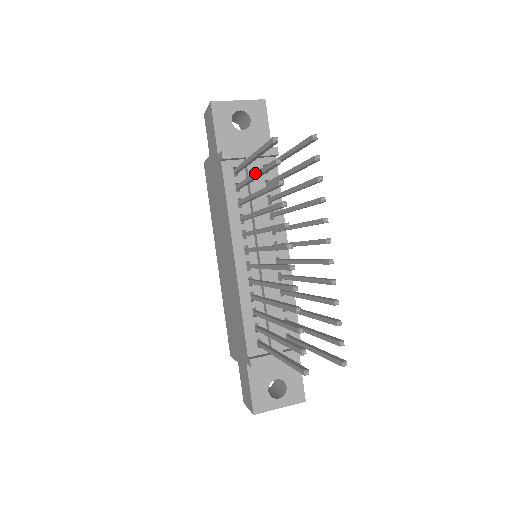
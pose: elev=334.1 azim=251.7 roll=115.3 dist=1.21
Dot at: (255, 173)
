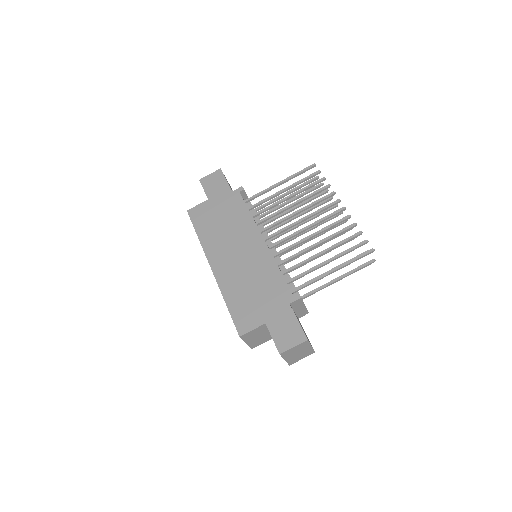
Dot at: (288, 186)
